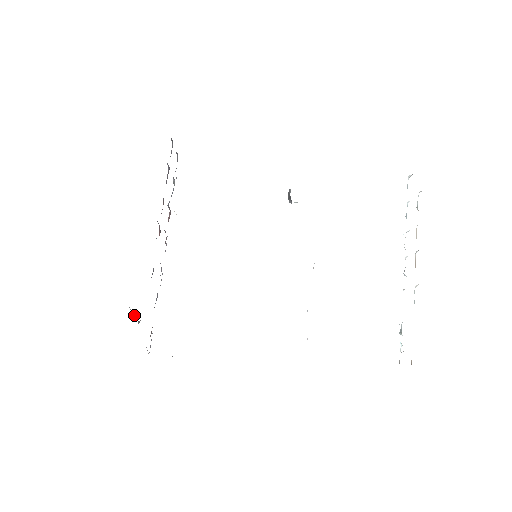
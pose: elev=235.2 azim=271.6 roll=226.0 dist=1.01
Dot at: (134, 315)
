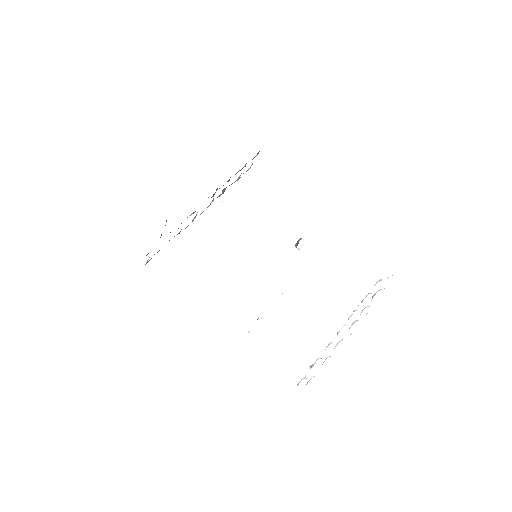
Dot at: occluded
